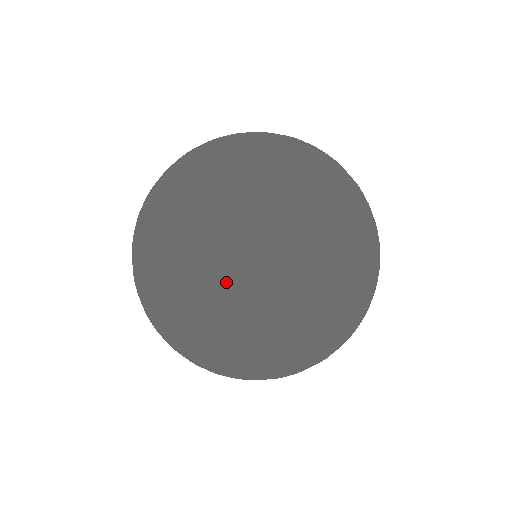
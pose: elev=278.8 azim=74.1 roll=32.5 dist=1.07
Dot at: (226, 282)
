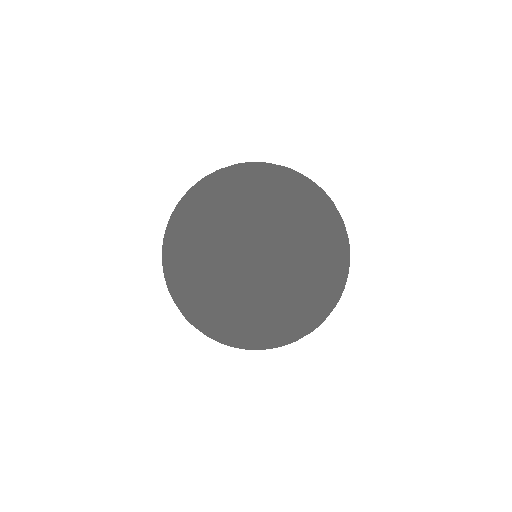
Dot at: (279, 305)
